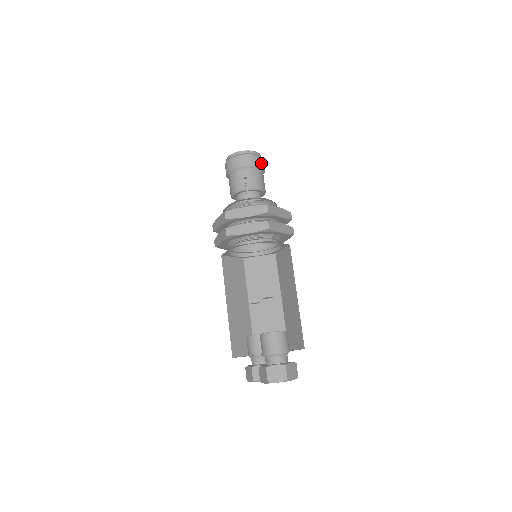
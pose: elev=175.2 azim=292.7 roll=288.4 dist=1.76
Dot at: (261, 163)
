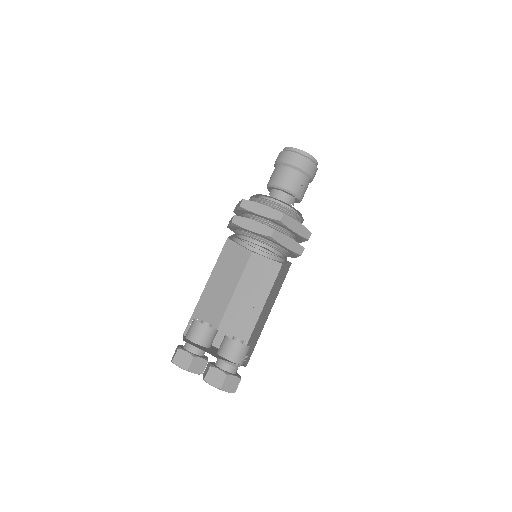
Dot at: occluded
